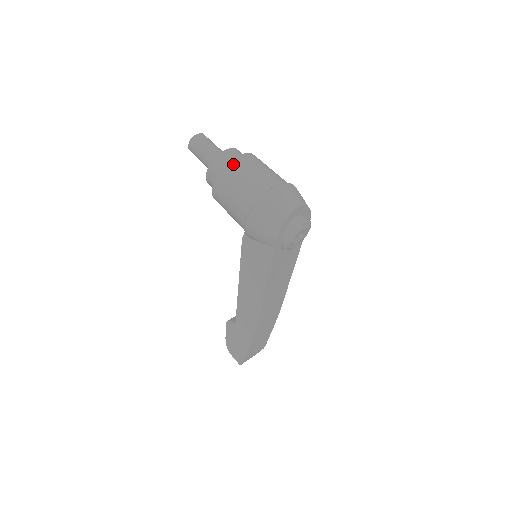
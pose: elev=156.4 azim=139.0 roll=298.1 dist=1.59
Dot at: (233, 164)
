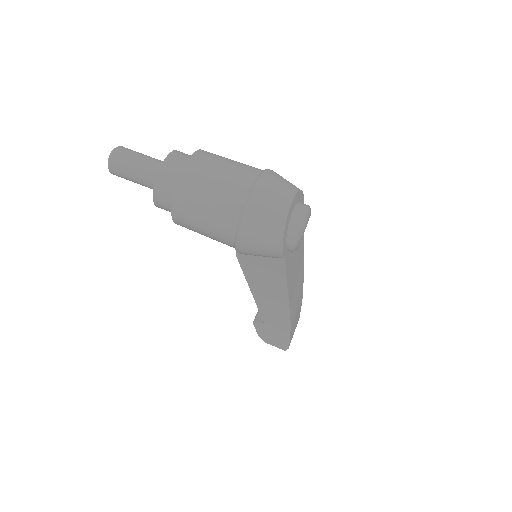
Dot at: (184, 184)
